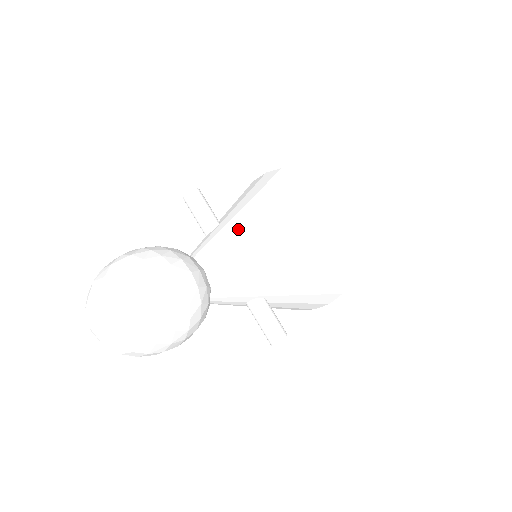
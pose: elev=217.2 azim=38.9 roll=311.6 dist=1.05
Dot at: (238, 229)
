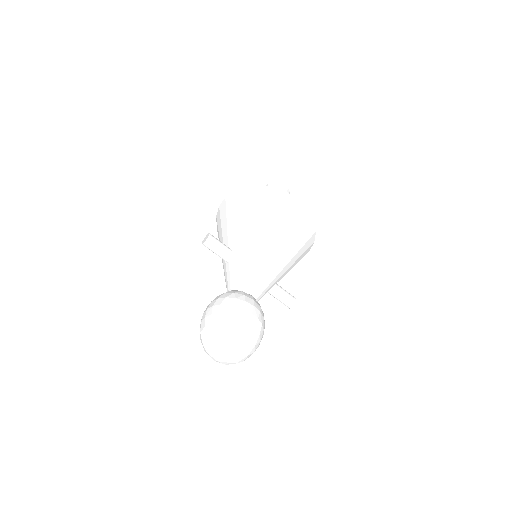
Dot at: (251, 255)
